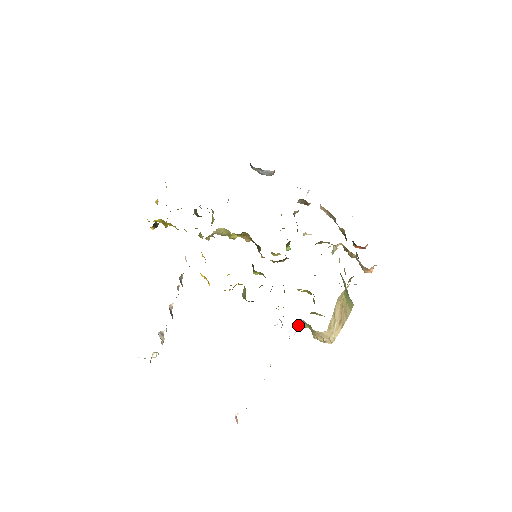
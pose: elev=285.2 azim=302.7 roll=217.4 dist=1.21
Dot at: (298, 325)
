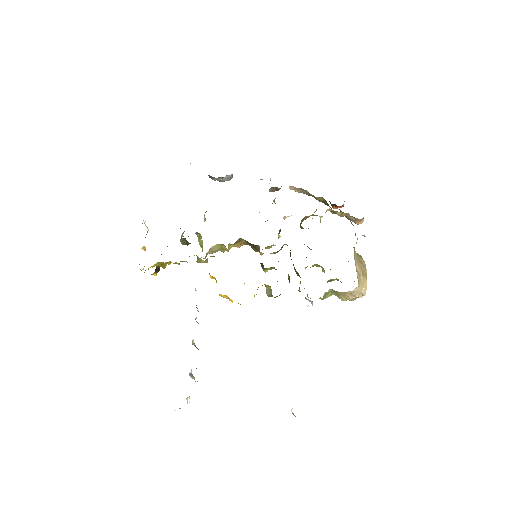
Dot at: (325, 296)
